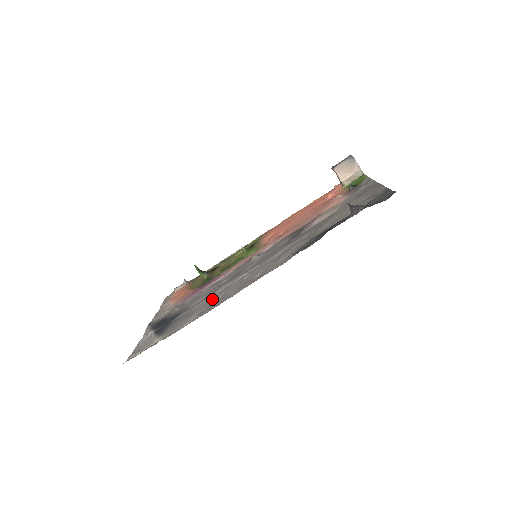
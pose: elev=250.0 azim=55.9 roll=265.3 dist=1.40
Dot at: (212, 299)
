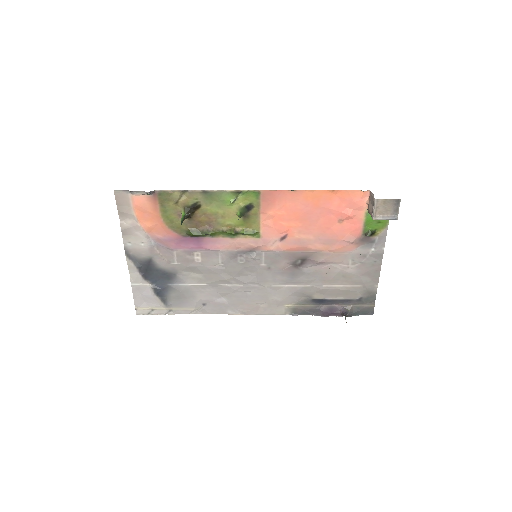
Dot at: (214, 291)
